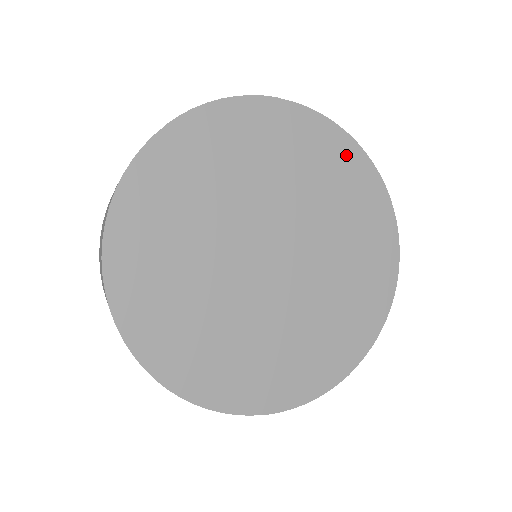
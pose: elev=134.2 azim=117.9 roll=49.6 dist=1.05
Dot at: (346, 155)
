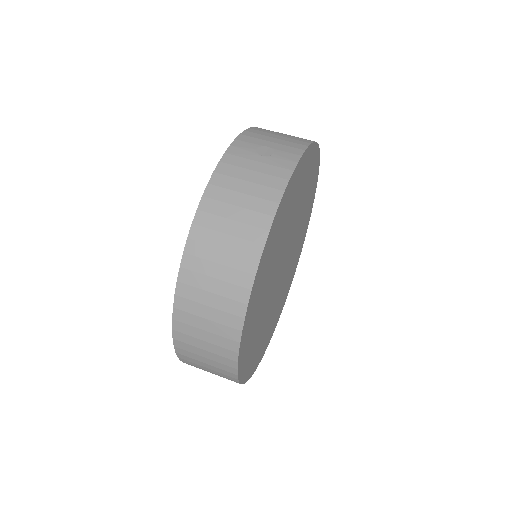
Dot at: (309, 159)
